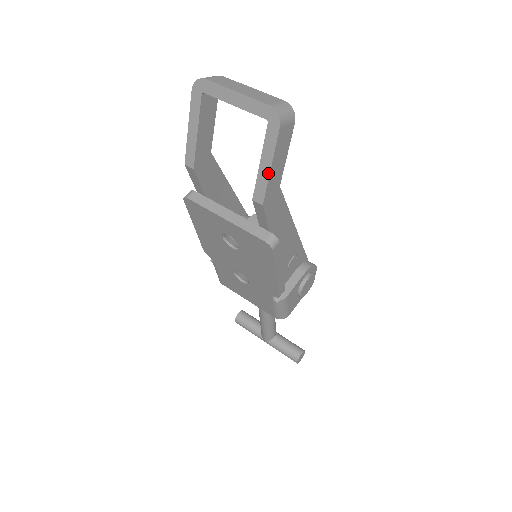
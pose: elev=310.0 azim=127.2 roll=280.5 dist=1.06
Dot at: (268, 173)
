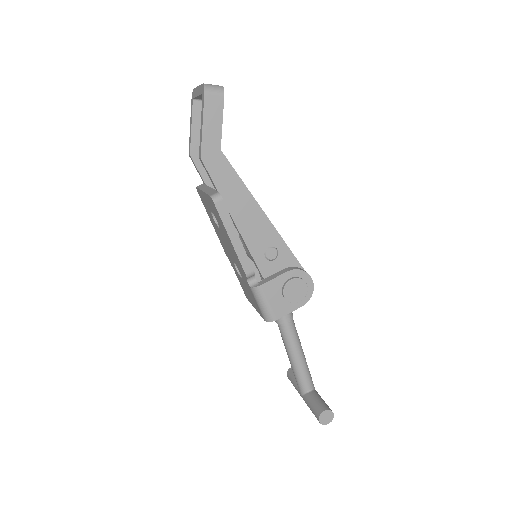
Dot at: (202, 131)
